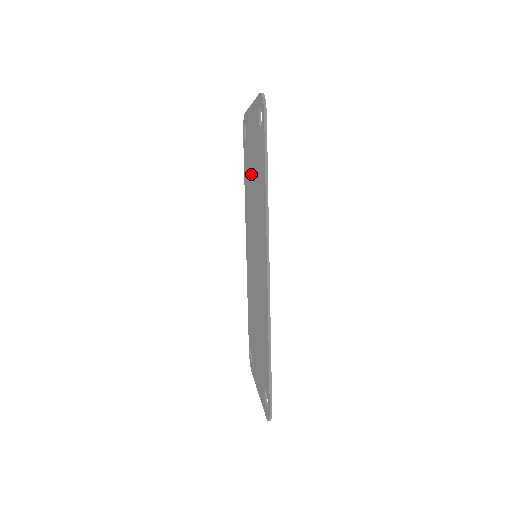
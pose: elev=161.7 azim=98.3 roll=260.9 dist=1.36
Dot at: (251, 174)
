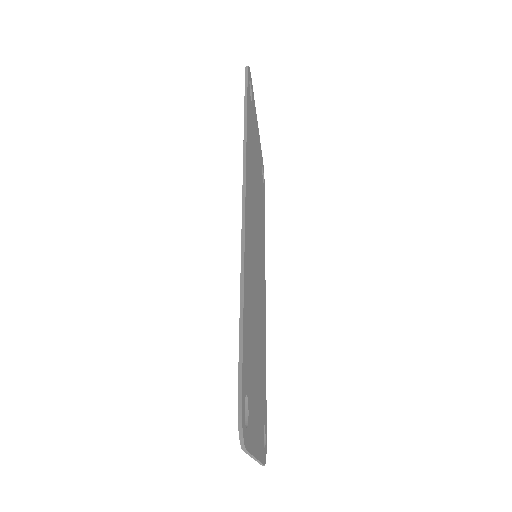
Dot at: occluded
